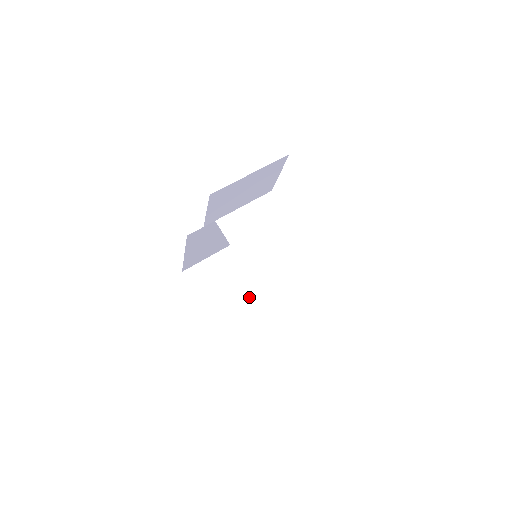
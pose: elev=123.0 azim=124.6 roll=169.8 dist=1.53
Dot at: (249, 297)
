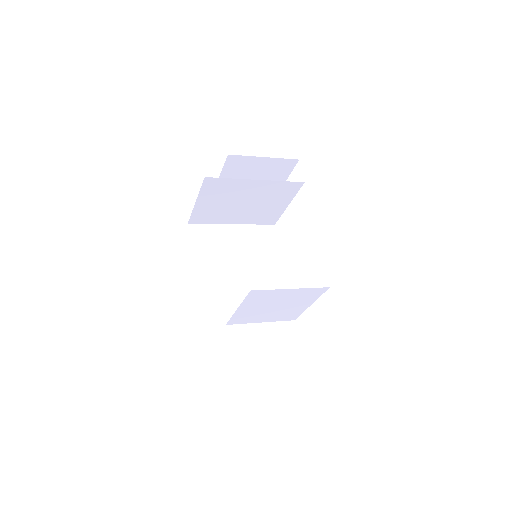
Dot at: (263, 301)
